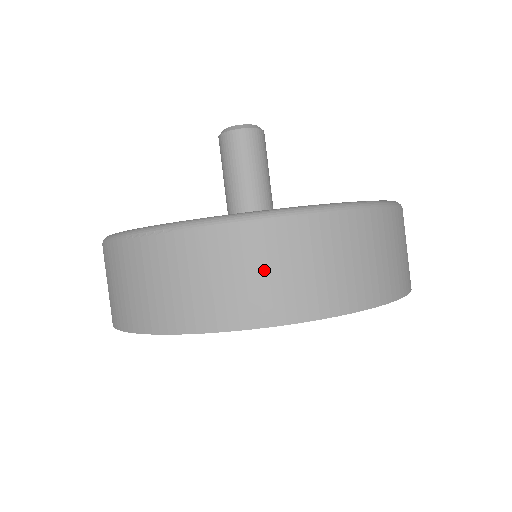
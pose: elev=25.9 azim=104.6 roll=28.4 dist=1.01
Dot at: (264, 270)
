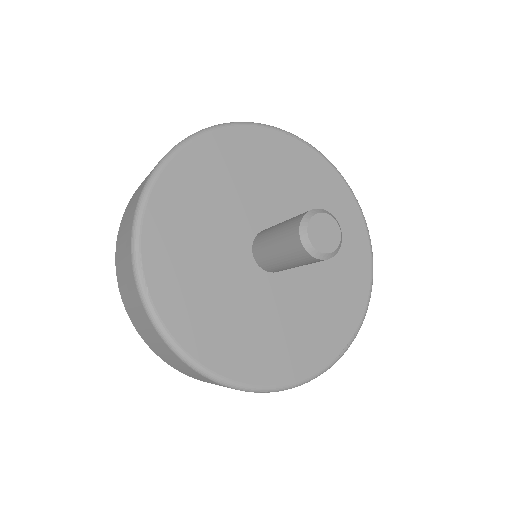
Dot at: occluded
